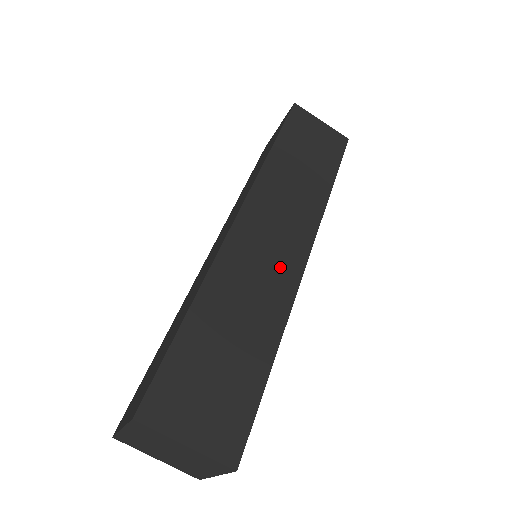
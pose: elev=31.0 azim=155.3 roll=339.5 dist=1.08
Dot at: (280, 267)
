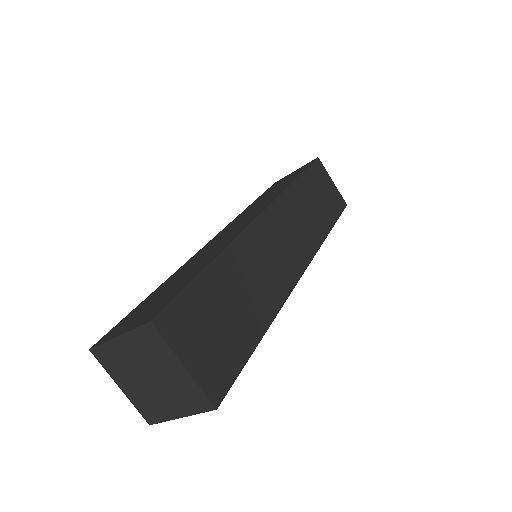
Dot at: (283, 268)
